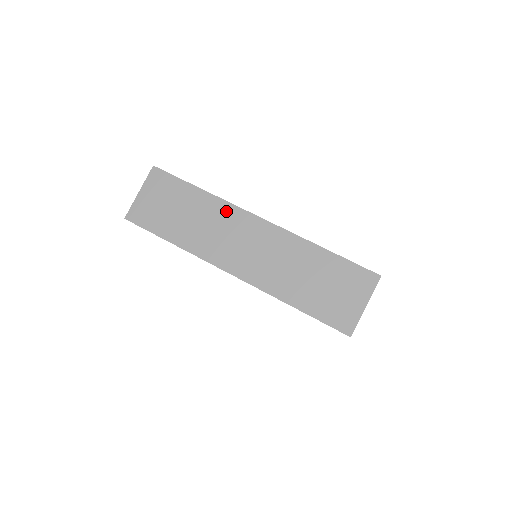
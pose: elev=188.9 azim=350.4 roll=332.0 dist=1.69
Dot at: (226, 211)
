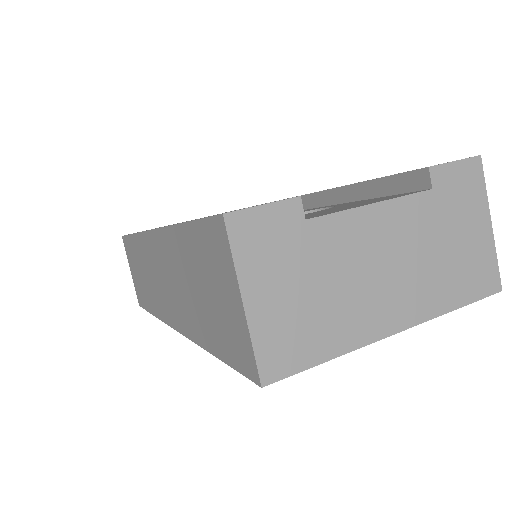
Dot at: (144, 246)
